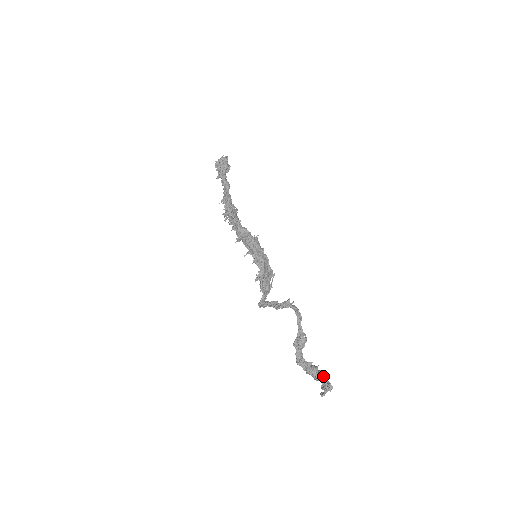
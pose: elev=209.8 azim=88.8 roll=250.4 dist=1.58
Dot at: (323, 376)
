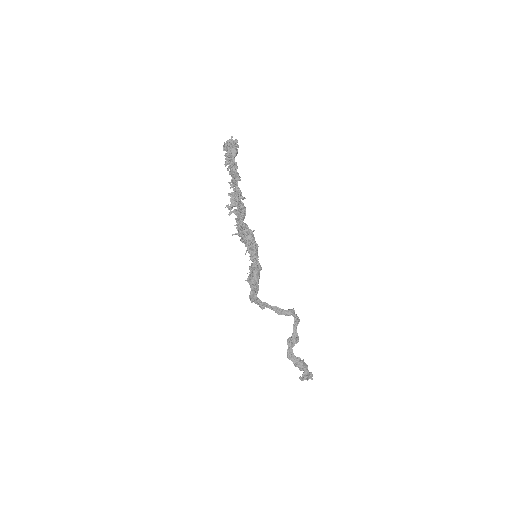
Dot at: (307, 368)
